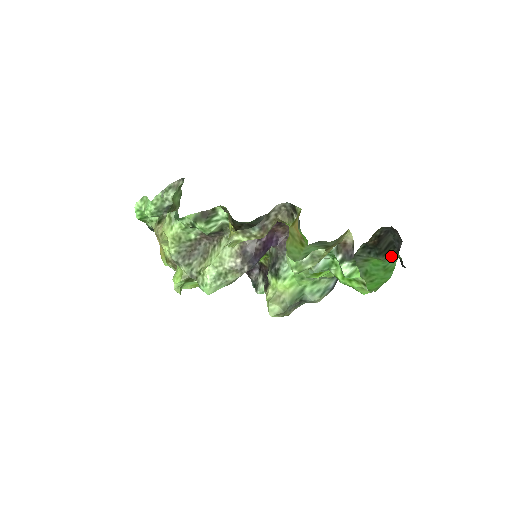
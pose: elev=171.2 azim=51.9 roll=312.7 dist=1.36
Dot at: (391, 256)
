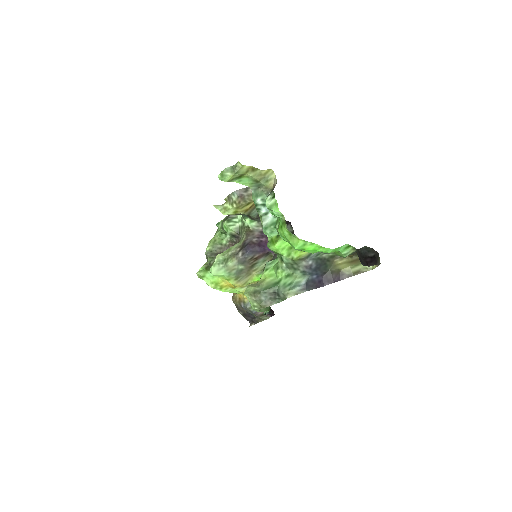
Dot at: (349, 250)
